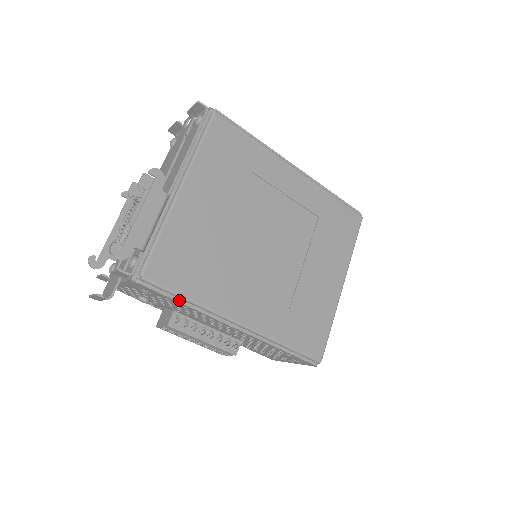
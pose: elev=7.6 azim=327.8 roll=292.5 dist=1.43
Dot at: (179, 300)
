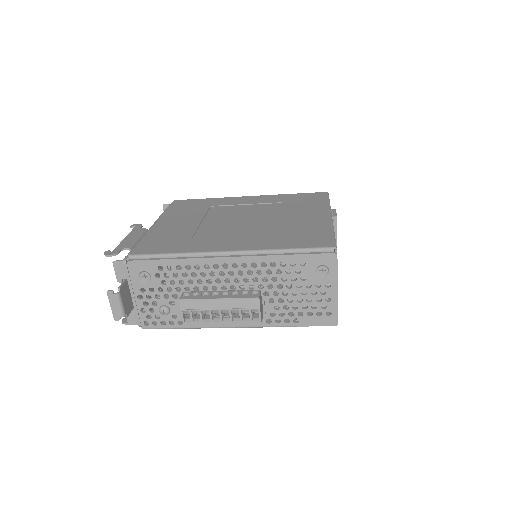
Dot at: (166, 259)
